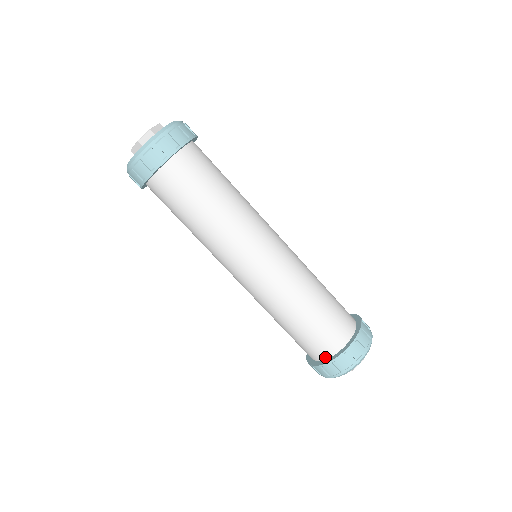
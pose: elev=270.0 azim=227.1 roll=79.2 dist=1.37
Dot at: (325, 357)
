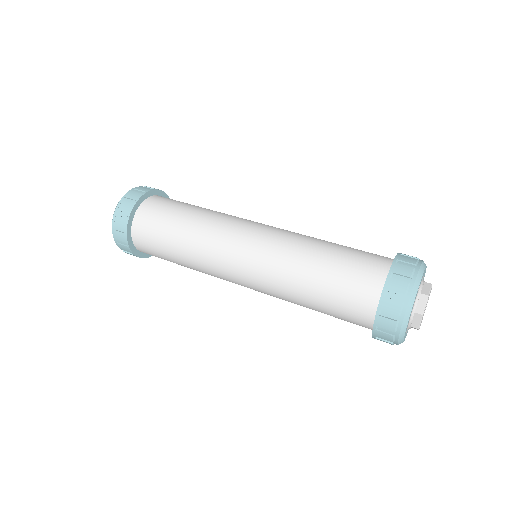
Dot at: (381, 285)
